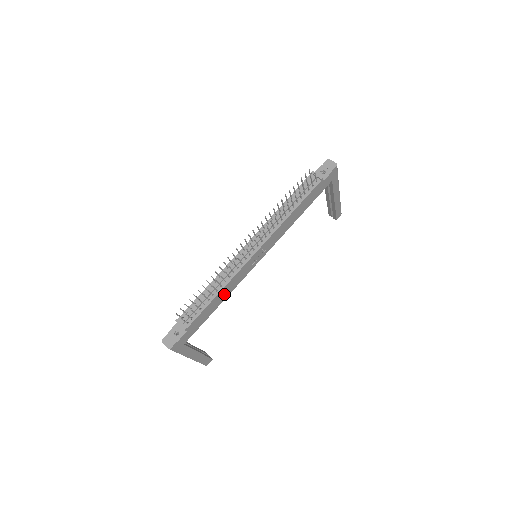
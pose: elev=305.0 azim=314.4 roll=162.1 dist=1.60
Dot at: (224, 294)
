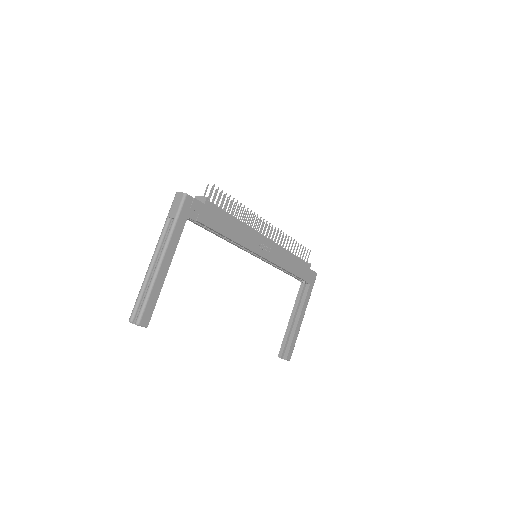
Dot at: (235, 231)
